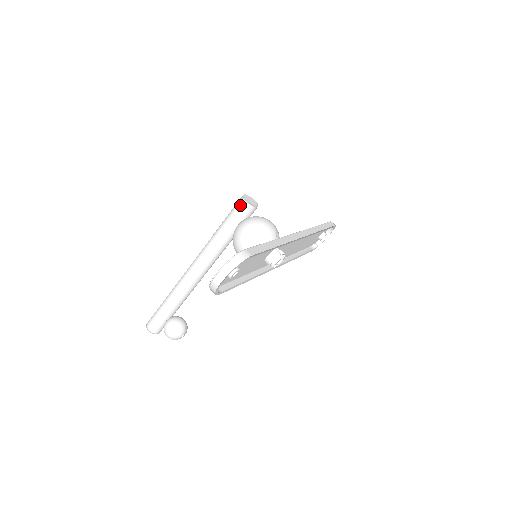
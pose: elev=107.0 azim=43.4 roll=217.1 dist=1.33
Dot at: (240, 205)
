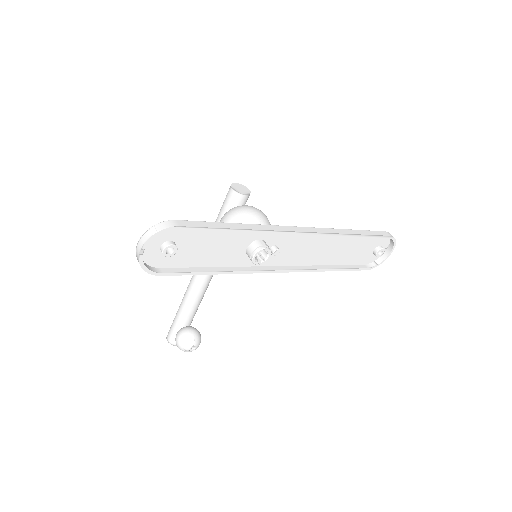
Dot at: (228, 193)
